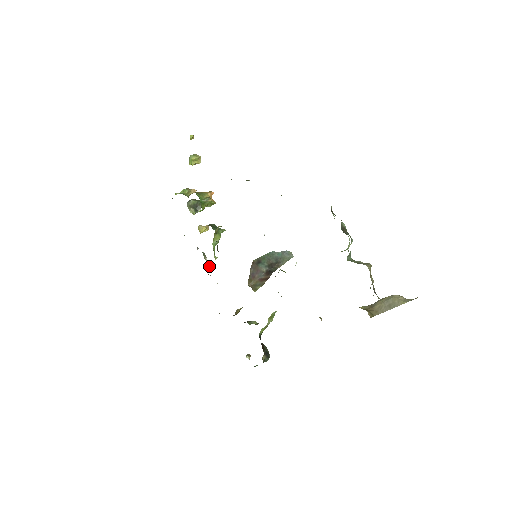
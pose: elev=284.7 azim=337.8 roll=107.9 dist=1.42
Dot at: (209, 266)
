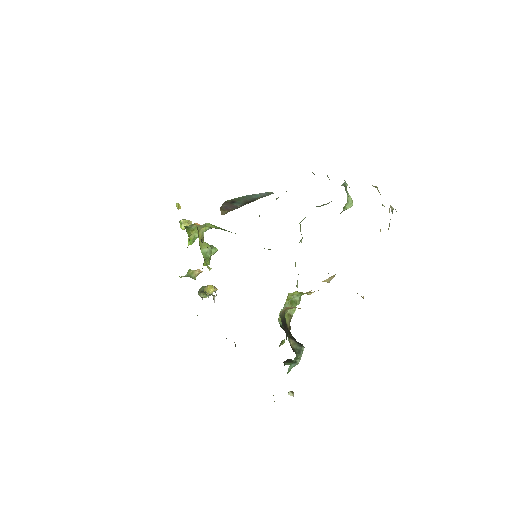
Dot at: (211, 294)
